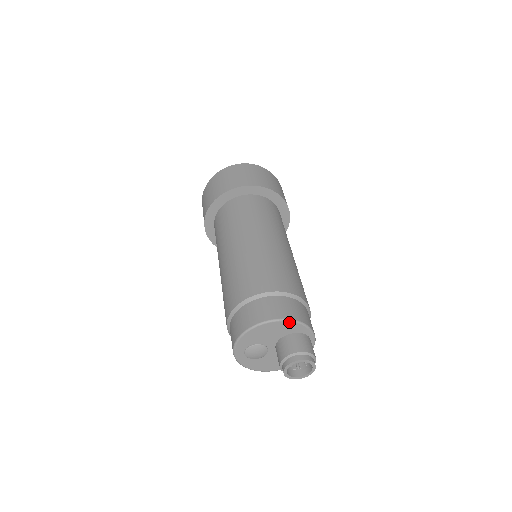
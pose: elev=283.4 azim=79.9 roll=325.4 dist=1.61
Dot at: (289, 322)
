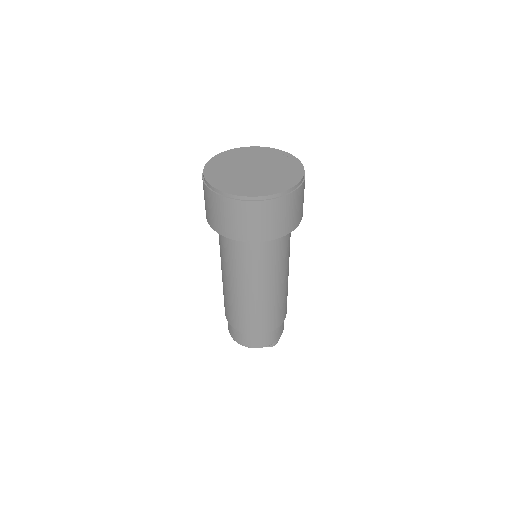
Dot at: (267, 345)
